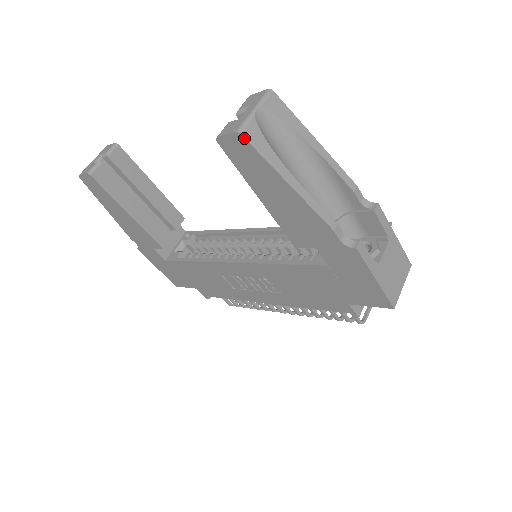
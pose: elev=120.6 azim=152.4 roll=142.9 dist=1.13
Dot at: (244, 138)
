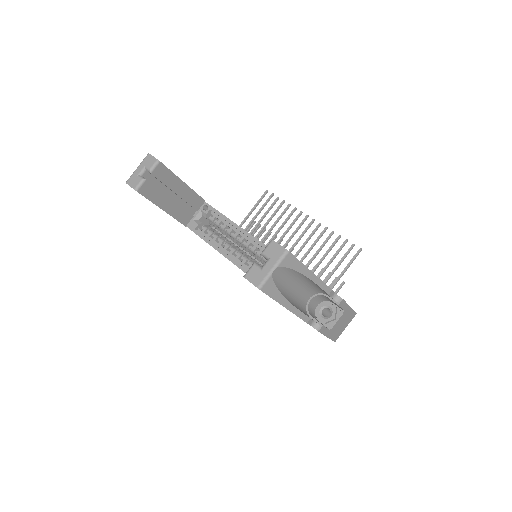
Dot at: (262, 291)
